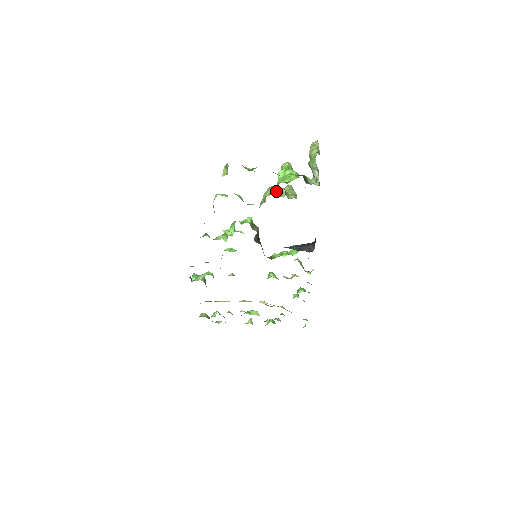
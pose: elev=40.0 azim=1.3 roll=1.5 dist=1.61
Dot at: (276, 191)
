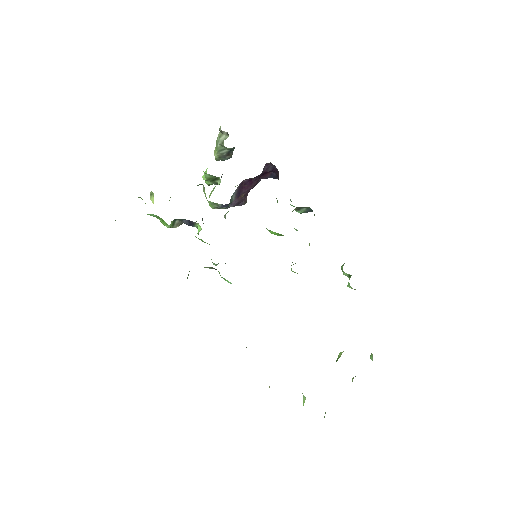
Dot at: (213, 189)
